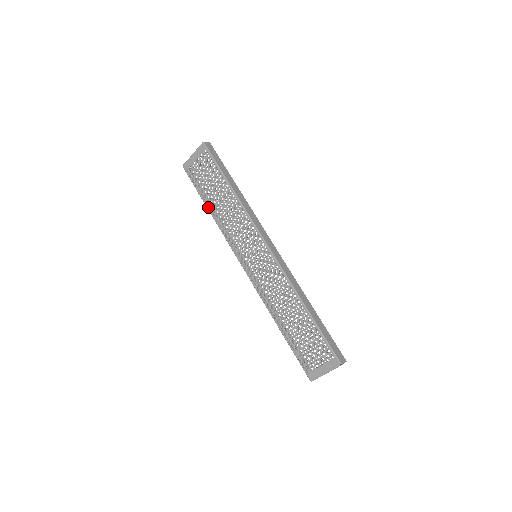
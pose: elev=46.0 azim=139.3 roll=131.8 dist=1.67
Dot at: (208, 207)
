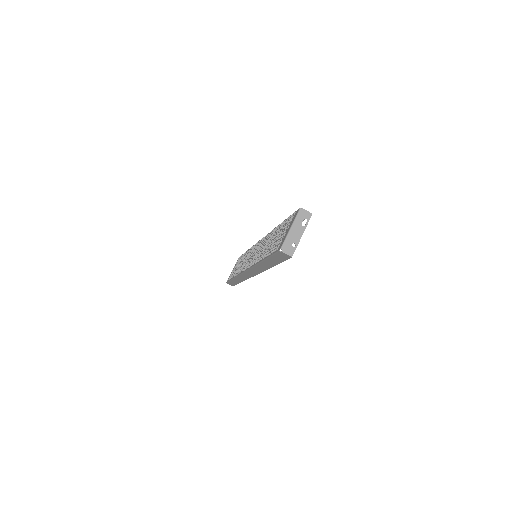
Dot at: occluded
